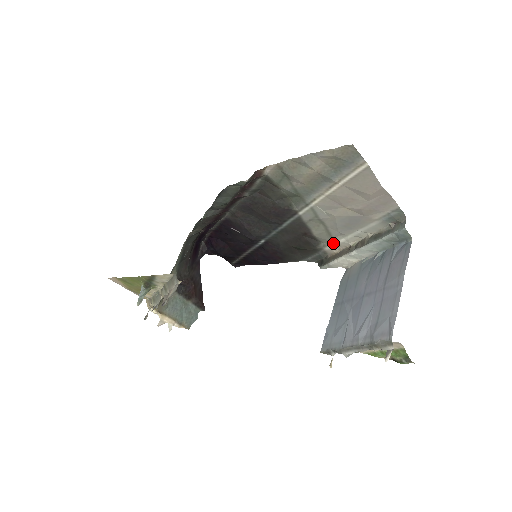
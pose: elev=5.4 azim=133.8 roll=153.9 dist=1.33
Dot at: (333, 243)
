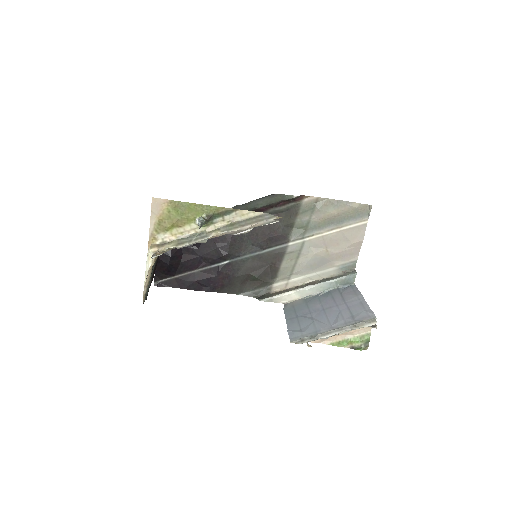
Dot at: (286, 280)
